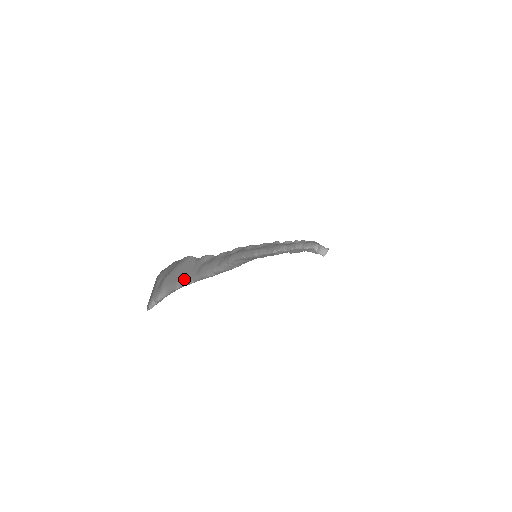
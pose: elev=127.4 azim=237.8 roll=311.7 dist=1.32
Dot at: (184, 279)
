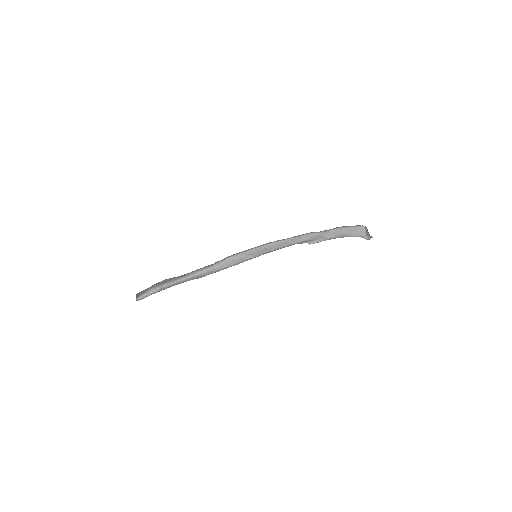
Dot at: (171, 281)
